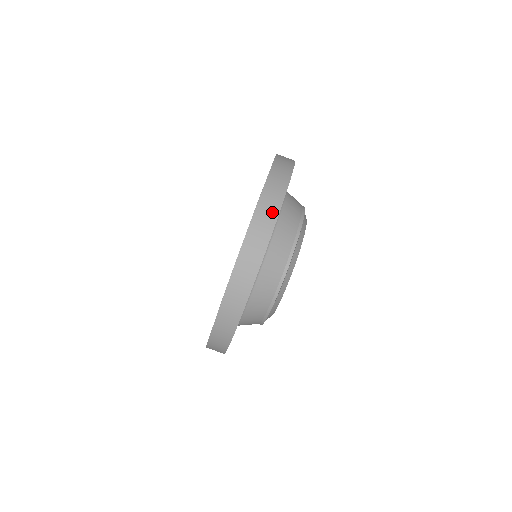
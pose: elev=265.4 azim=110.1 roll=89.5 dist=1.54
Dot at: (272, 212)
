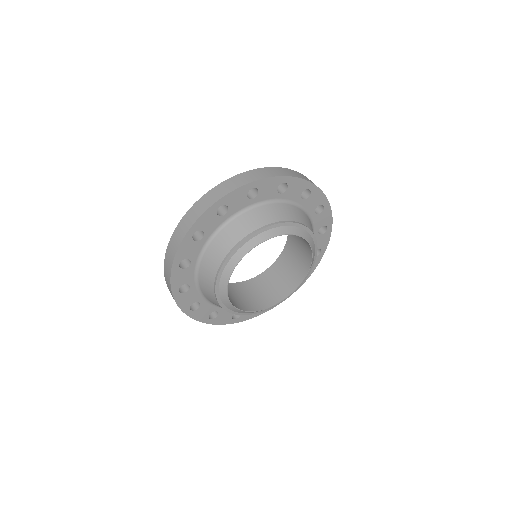
Dot at: (313, 183)
